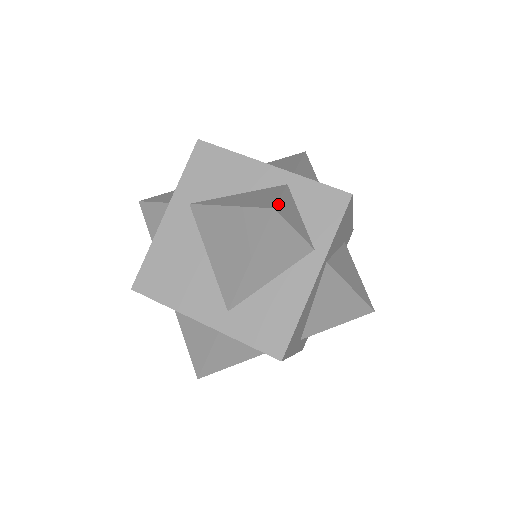
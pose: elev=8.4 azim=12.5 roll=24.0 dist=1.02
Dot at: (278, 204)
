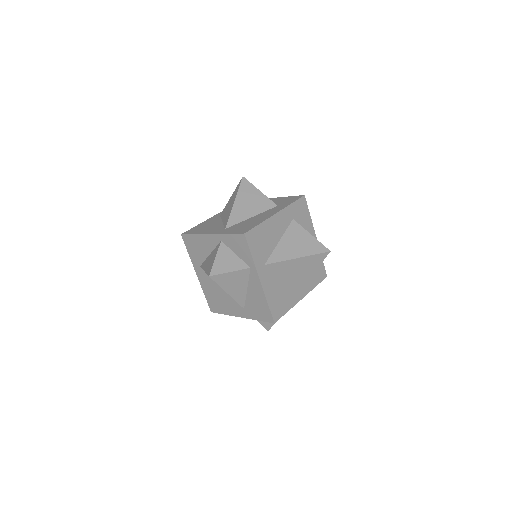
Dot at: (213, 269)
